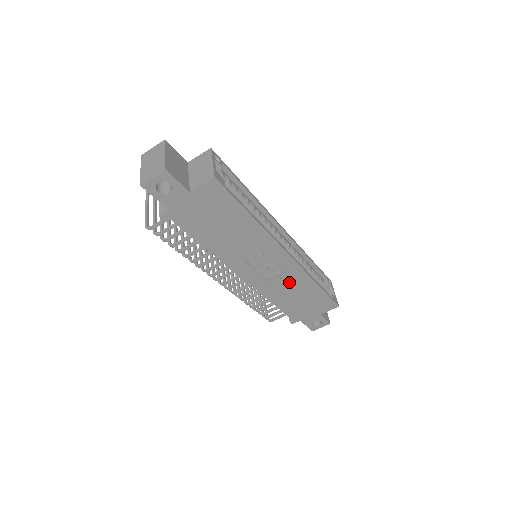
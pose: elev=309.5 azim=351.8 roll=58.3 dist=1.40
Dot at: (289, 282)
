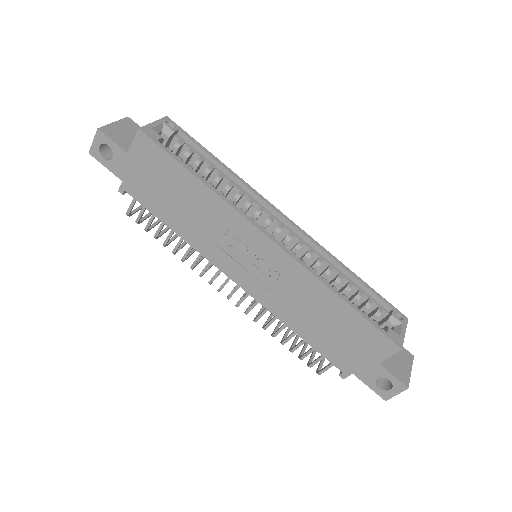
Dot at: (296, 291)
